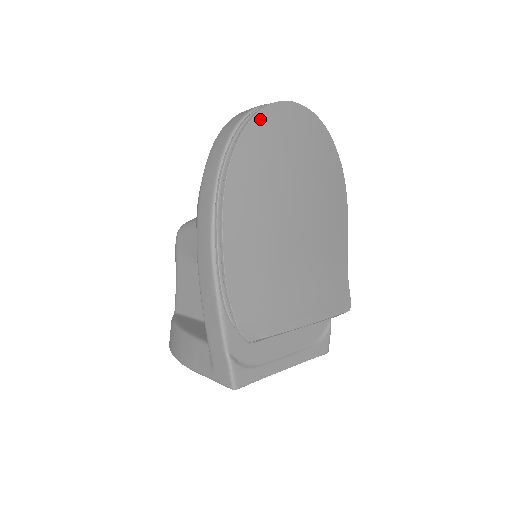
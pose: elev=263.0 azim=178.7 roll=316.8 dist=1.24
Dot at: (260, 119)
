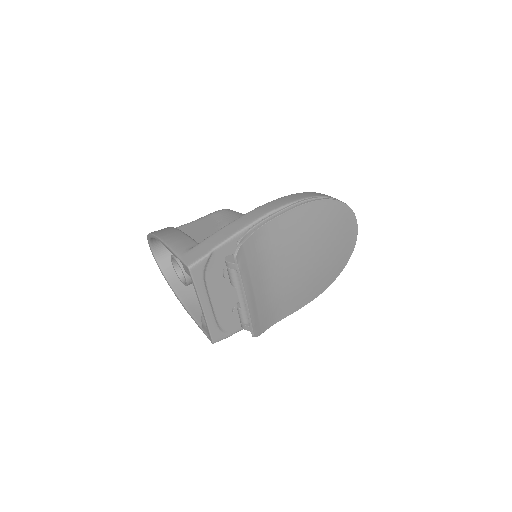
Dot at: (347, 210)
